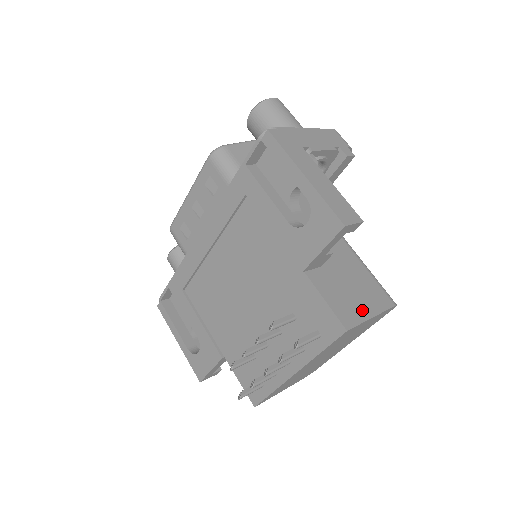
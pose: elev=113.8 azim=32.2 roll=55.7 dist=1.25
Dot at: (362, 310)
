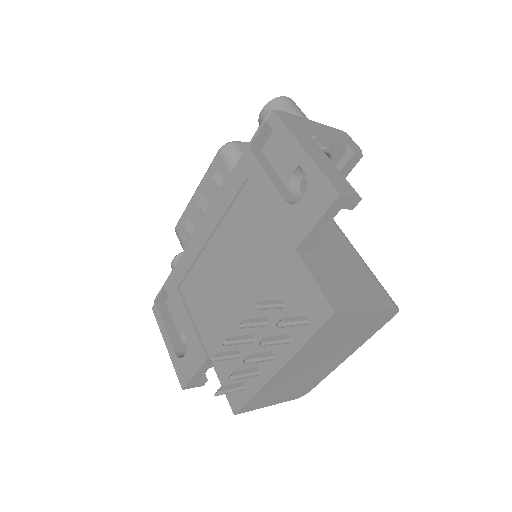
Dot at: (357, 300)
